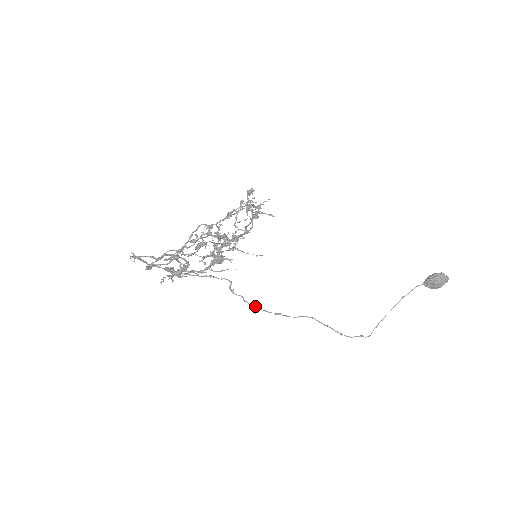
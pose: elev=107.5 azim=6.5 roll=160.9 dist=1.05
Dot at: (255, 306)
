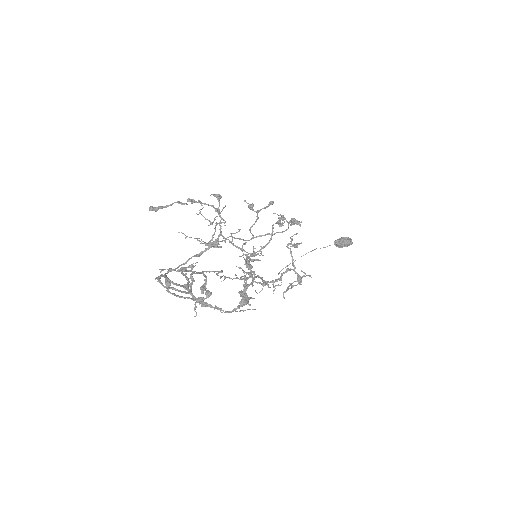
Dot at: (224, 276)
